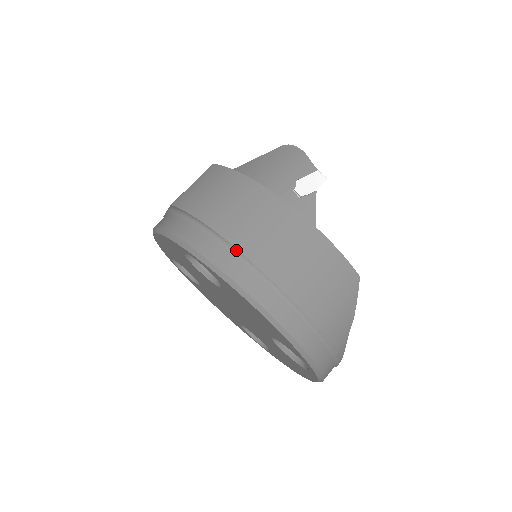
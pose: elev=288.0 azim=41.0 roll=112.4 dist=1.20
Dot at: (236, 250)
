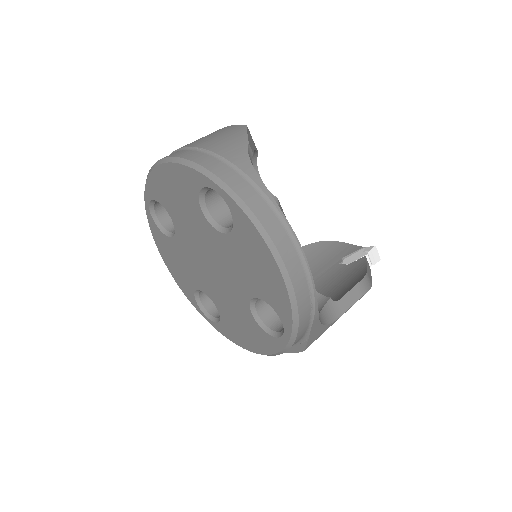
Dot at: occluded
